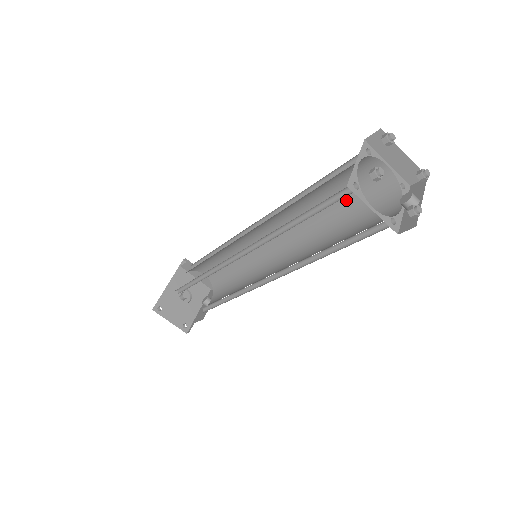
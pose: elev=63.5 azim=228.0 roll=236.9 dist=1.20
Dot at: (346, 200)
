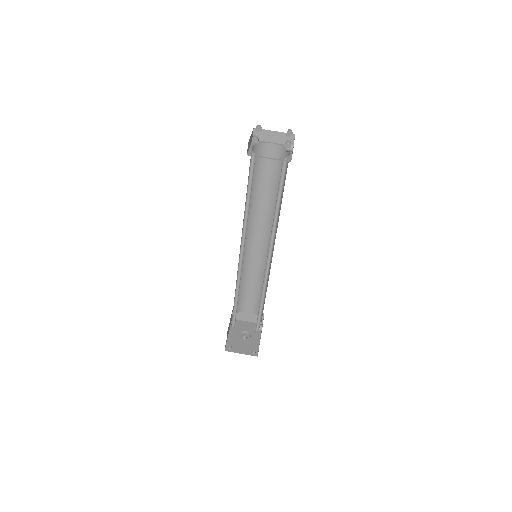
Dot at: (273, 180)
